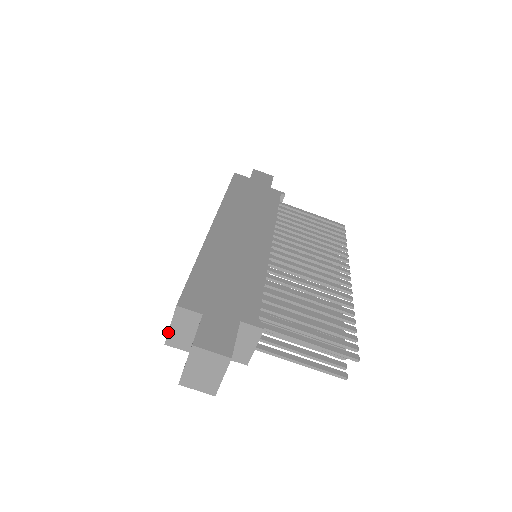
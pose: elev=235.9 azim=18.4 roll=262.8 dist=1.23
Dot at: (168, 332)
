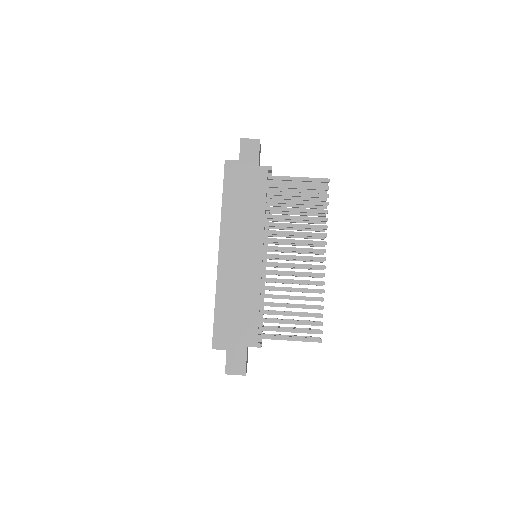
Dot at: occluded
